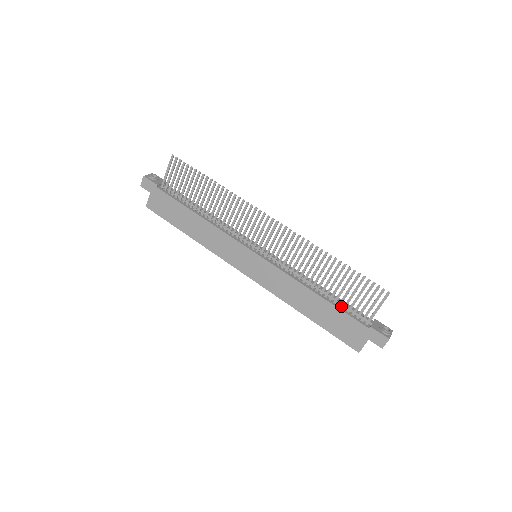
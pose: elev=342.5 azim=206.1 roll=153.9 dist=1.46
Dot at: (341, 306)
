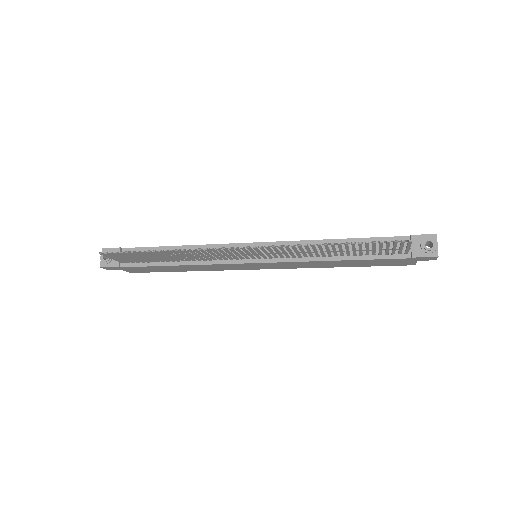
Dot at: (369, 252)
